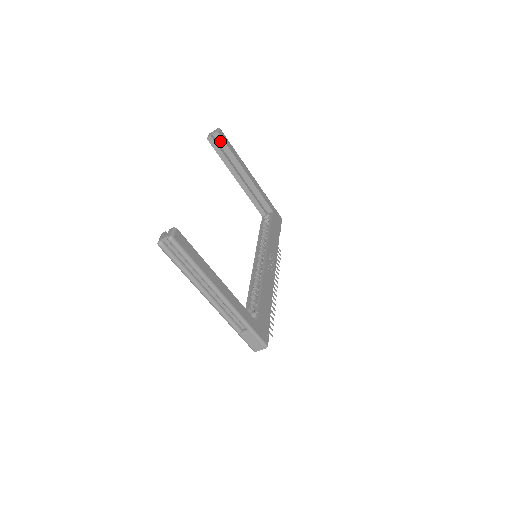
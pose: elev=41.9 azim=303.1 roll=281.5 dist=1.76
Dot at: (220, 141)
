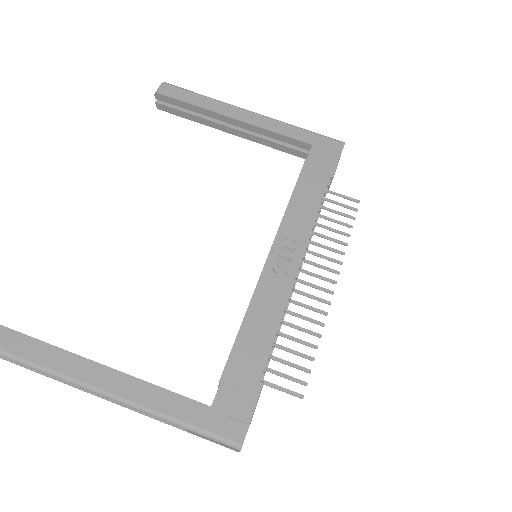
Dot at: (169, 101)
